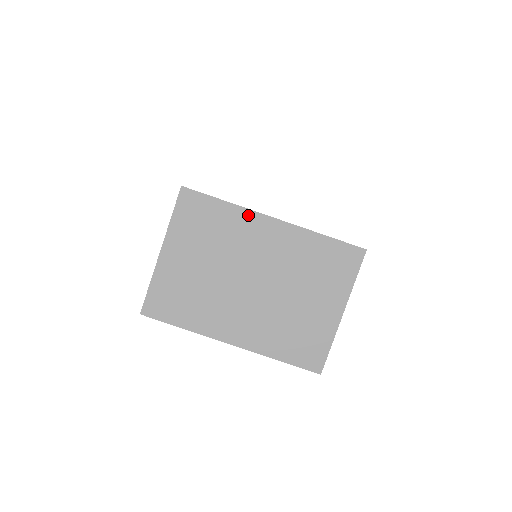
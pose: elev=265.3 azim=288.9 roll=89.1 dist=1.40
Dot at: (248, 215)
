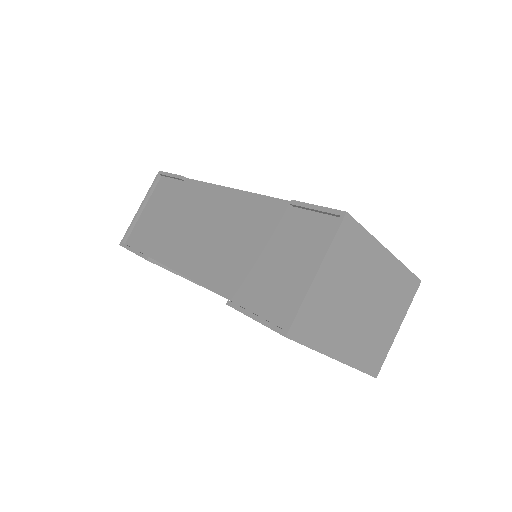
Dot at: (377, 246)
